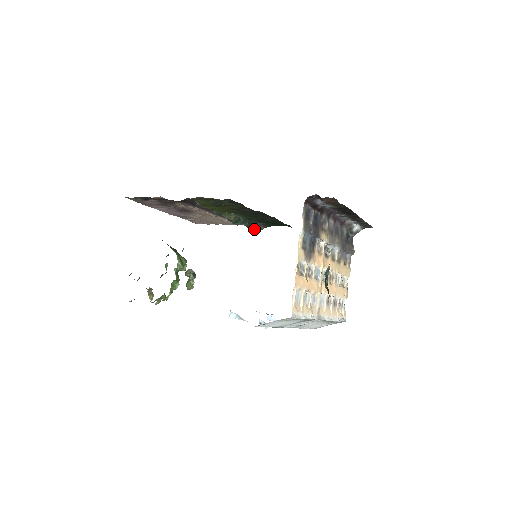
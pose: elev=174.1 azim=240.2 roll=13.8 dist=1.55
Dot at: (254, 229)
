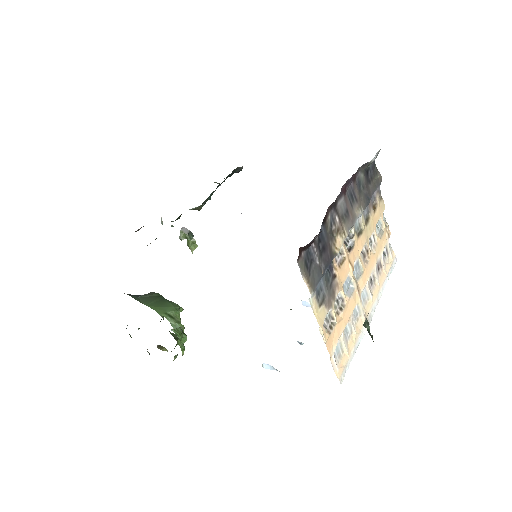
Dot at: (232, 174)
